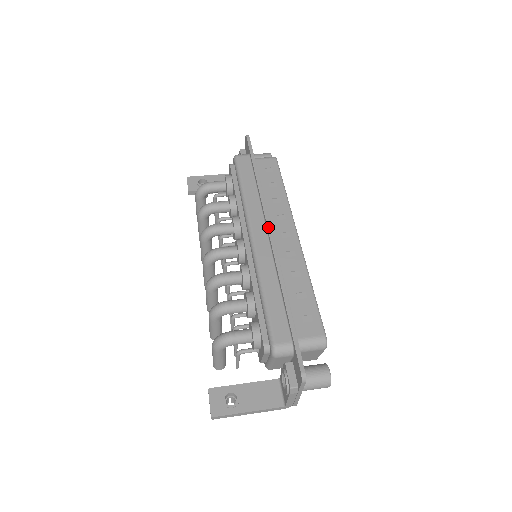
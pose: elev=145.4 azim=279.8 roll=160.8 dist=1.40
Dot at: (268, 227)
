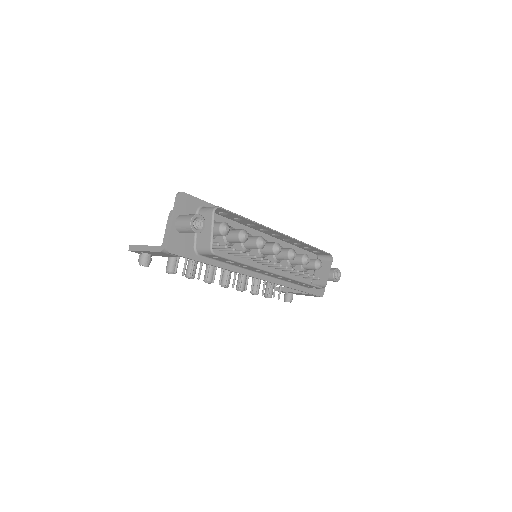
Dot at: occluded
